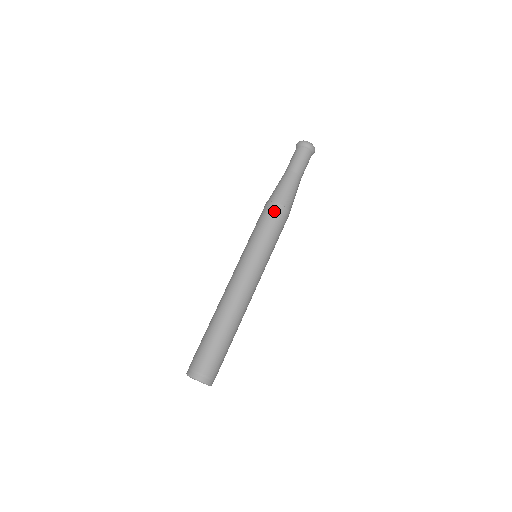
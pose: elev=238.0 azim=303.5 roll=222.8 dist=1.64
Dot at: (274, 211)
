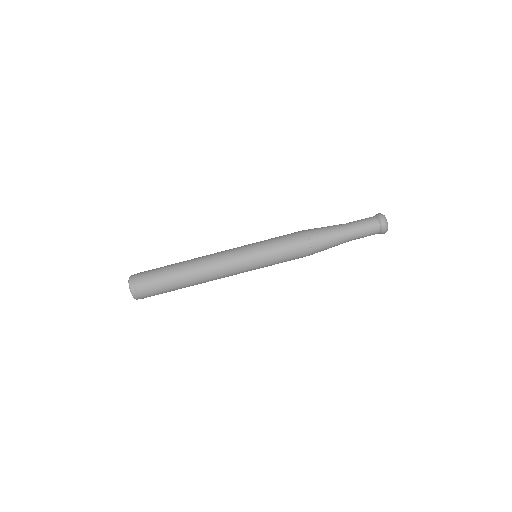
Dot at: (298, 235)
